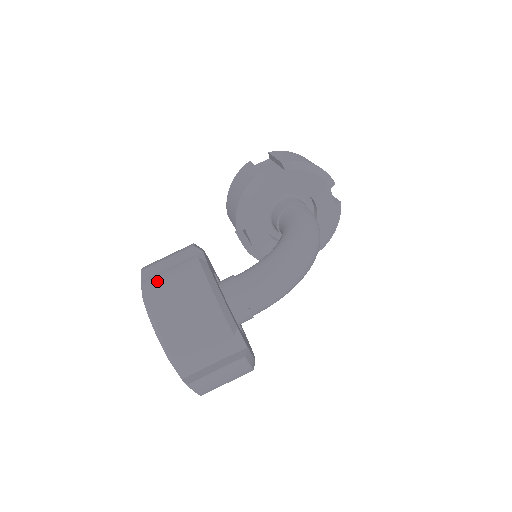
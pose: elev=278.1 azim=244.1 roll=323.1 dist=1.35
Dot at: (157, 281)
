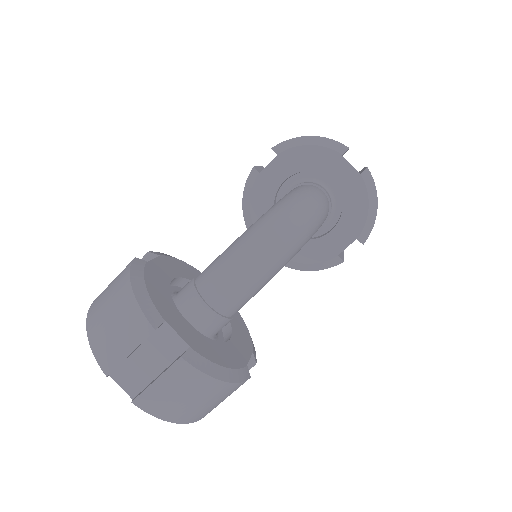
Dot at: (101, 293)
